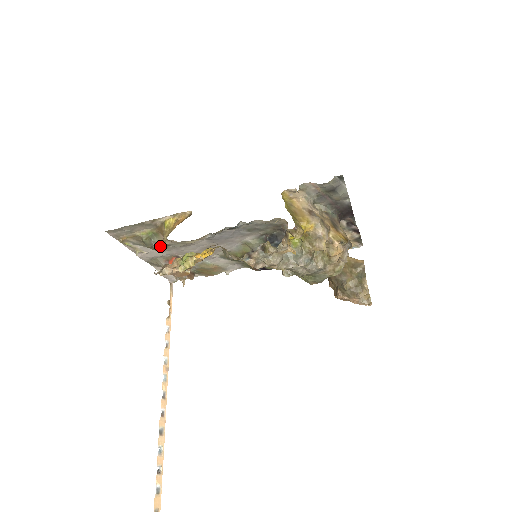
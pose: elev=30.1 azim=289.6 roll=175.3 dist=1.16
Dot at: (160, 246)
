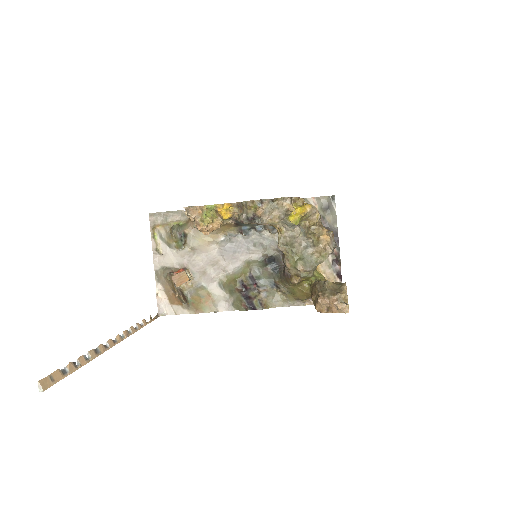
Dot at: (182, 236)
